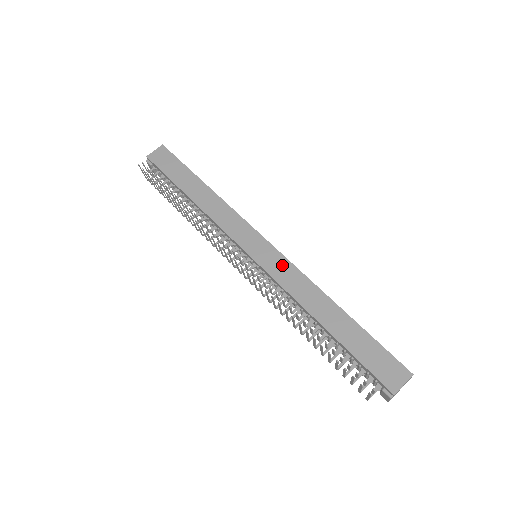
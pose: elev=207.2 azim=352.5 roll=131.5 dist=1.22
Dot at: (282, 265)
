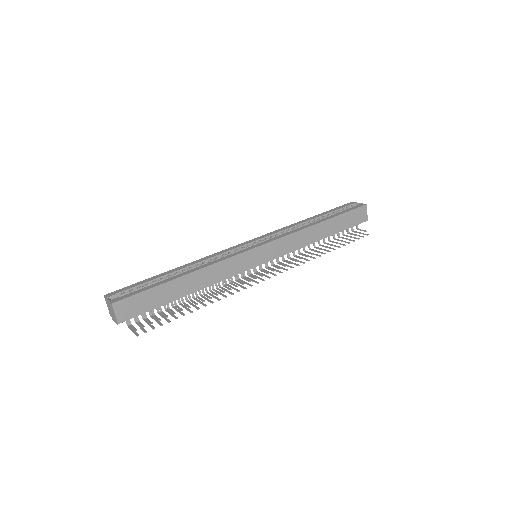
Dot at: (282, 244)
